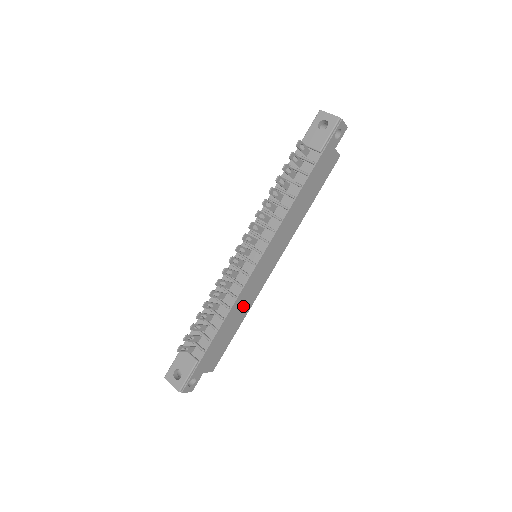
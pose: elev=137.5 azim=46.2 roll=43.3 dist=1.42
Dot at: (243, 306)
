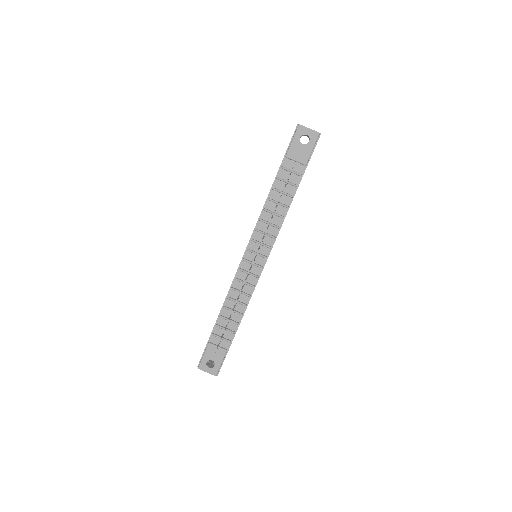
Dot at: occluded
